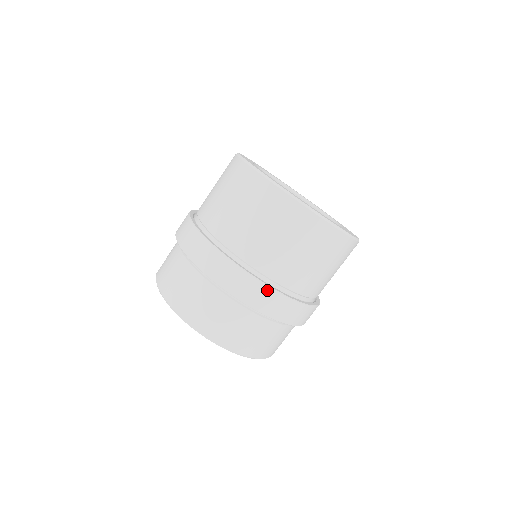
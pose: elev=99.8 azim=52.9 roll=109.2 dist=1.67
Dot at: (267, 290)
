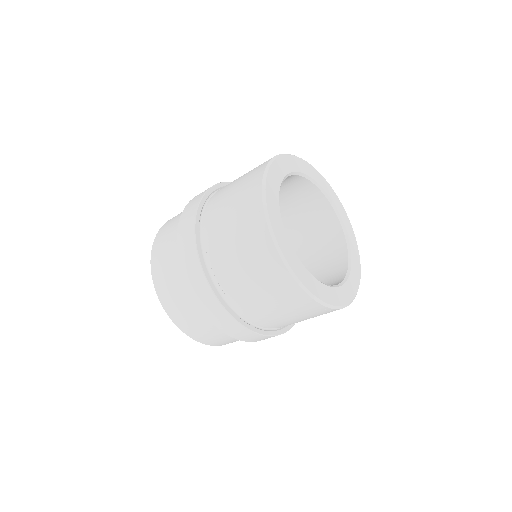
Dot at: (241, 327)
